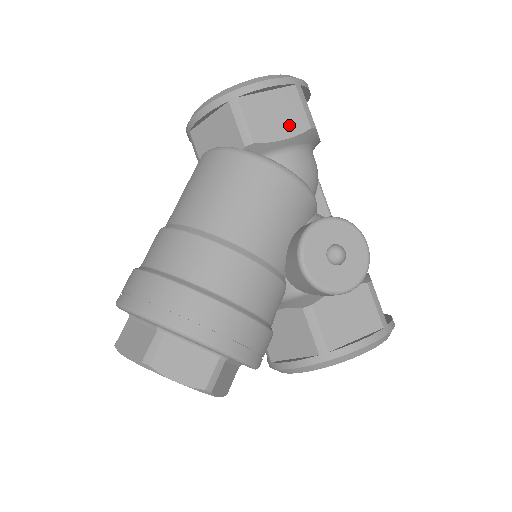
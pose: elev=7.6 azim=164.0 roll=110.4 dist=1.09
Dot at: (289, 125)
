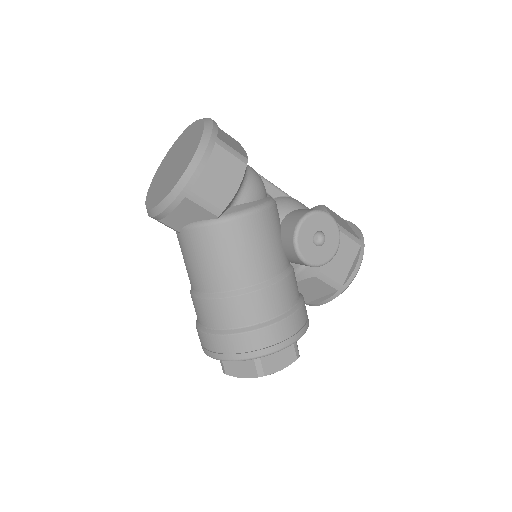
Dot at: (233, 177)
